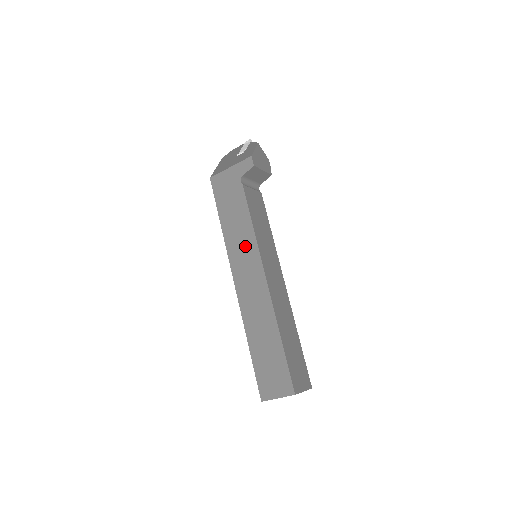
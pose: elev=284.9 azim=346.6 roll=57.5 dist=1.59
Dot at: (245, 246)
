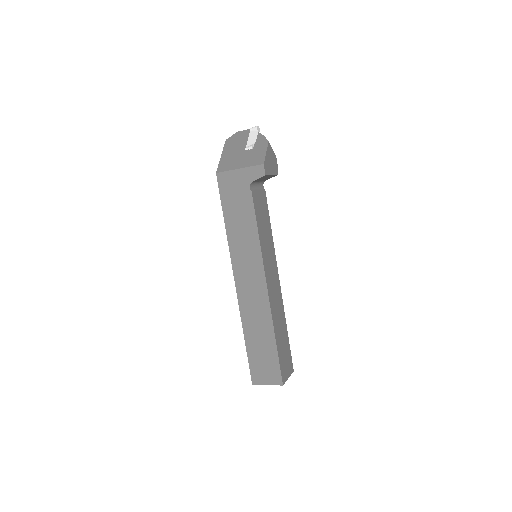
Dot at: (249, 252)
